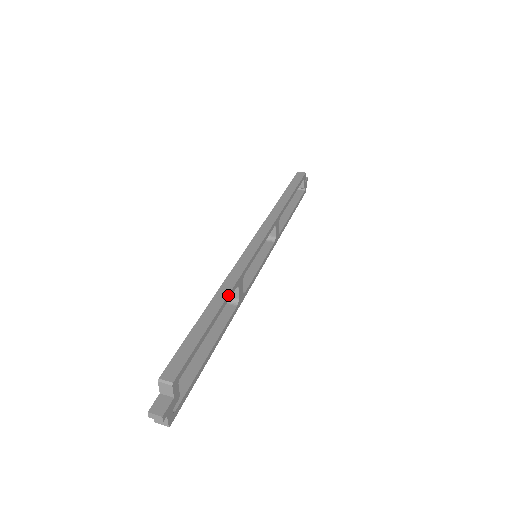
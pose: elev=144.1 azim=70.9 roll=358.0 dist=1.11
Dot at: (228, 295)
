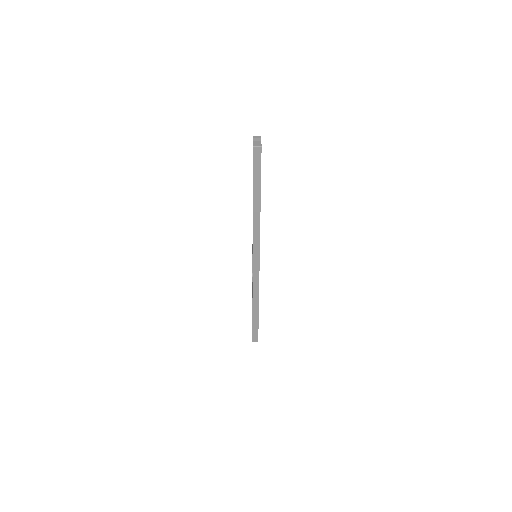
Dot at: occluded
